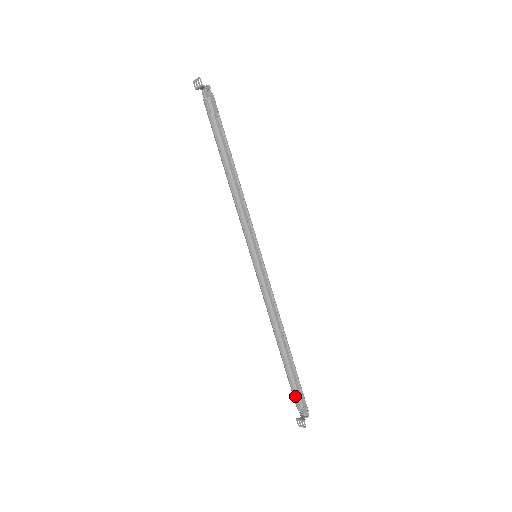
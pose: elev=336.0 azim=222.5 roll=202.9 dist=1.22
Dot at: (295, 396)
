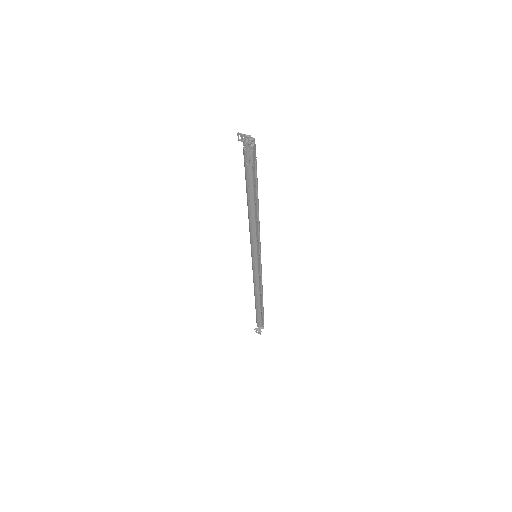
Dot at: (258, 322)
